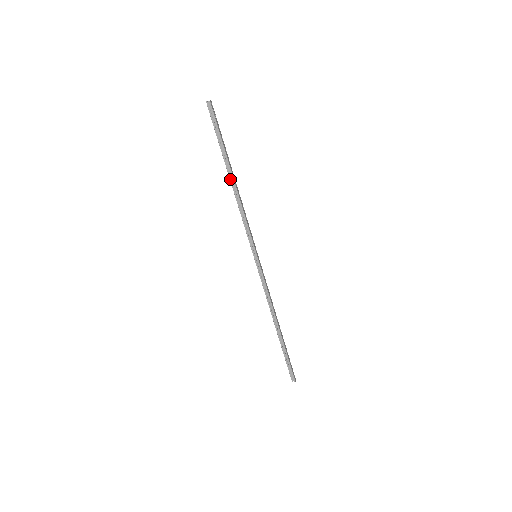
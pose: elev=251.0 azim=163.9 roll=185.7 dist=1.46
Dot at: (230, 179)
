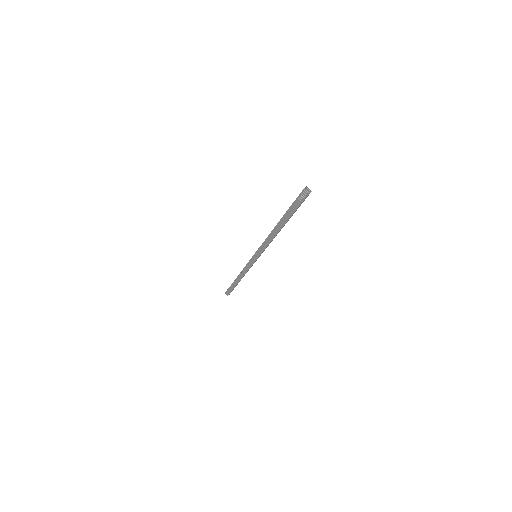
Dot at: occluded
